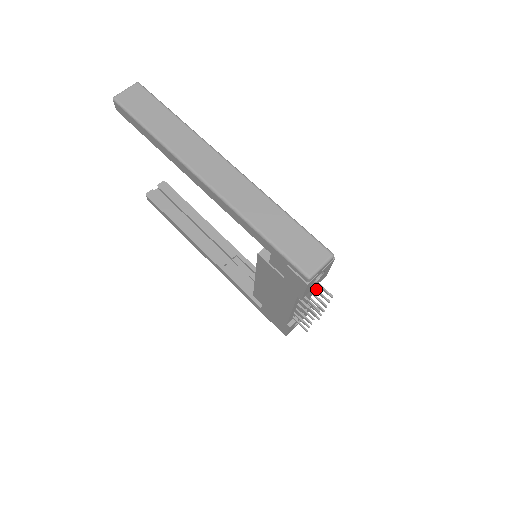
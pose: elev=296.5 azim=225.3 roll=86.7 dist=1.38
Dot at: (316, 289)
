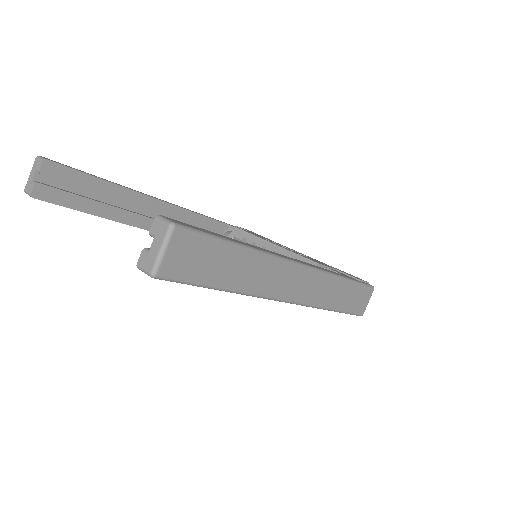
Dot at: occluded
